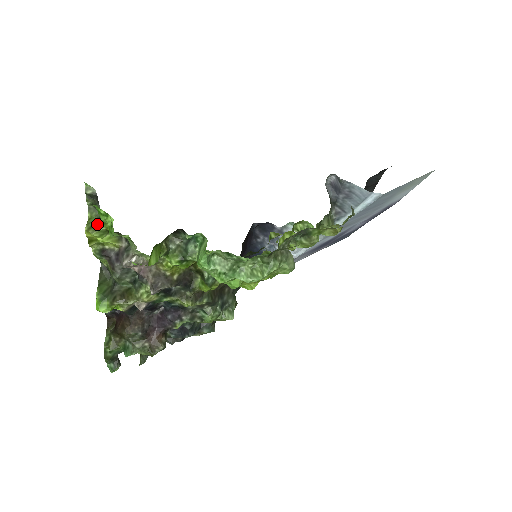
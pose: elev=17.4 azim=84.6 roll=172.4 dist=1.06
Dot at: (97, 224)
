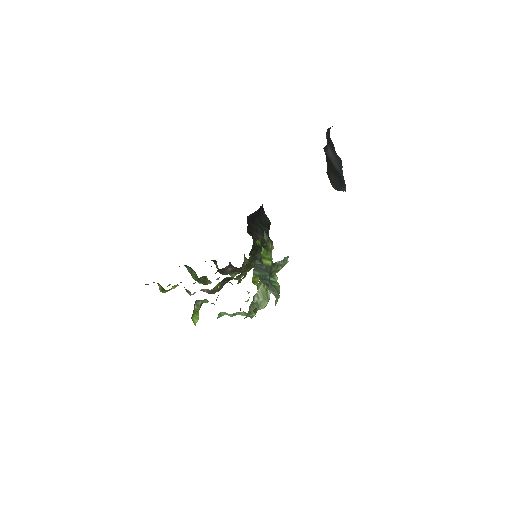
Dot at: (163, 289)
